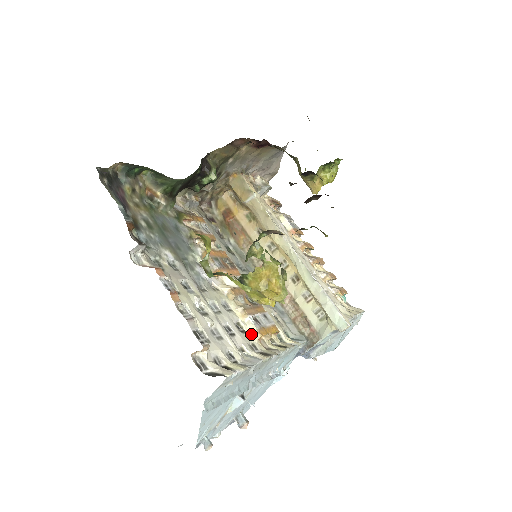
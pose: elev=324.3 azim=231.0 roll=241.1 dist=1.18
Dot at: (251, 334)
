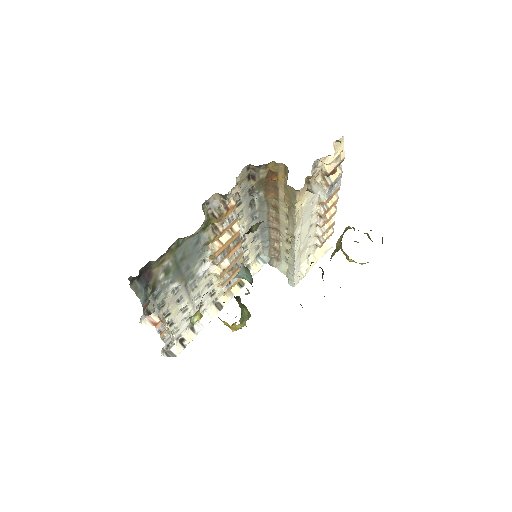
Dot at: (218, 293)
